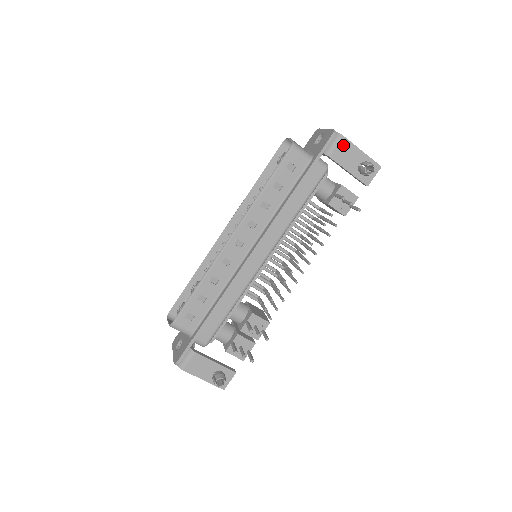
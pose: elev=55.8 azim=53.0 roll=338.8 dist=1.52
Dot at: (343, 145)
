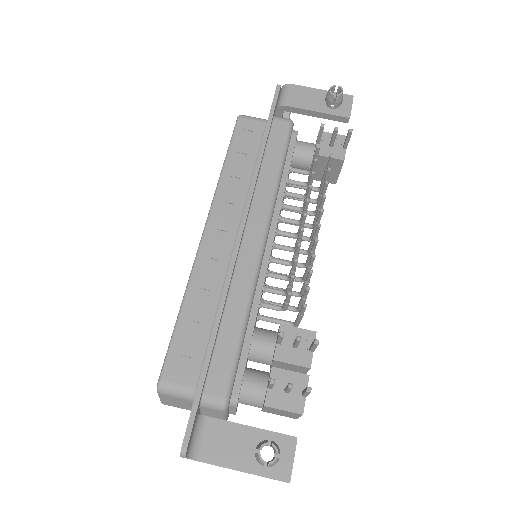
Dot at: (295, 91)
